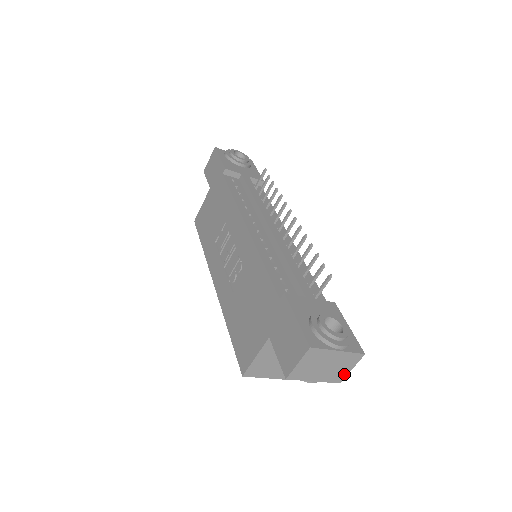
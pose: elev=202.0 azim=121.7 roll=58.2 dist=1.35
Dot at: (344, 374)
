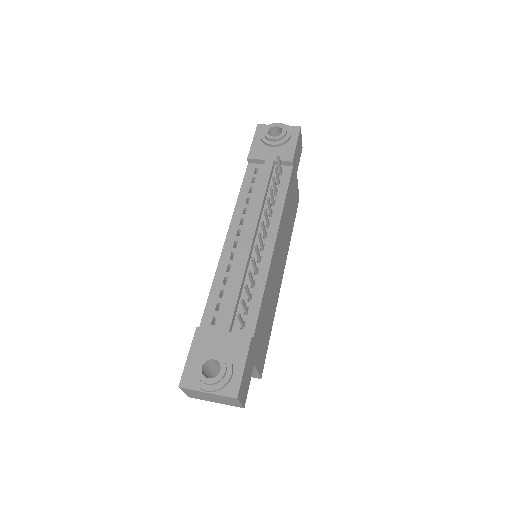
Dot at: (238, 404)
